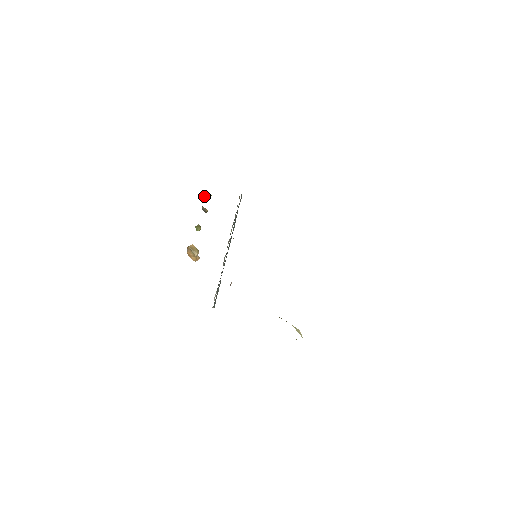
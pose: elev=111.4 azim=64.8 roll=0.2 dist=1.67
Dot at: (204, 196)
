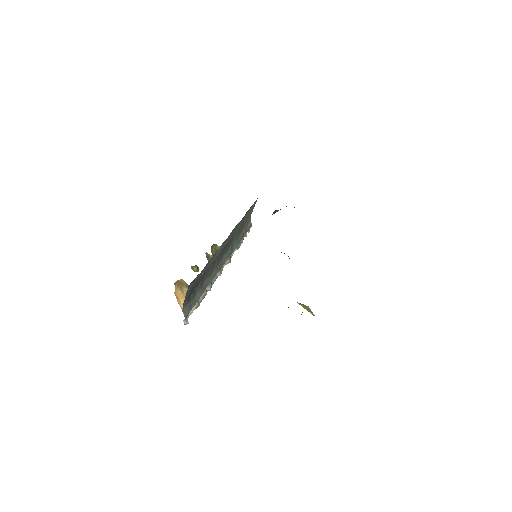
Dot at: (213, 252)
